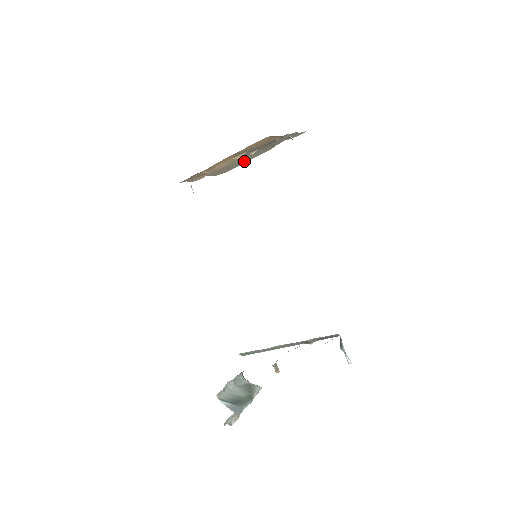
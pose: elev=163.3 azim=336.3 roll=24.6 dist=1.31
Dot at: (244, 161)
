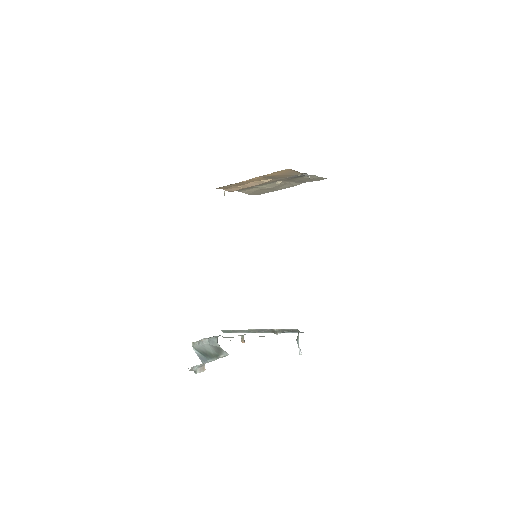
Dot at: (273, 189)
